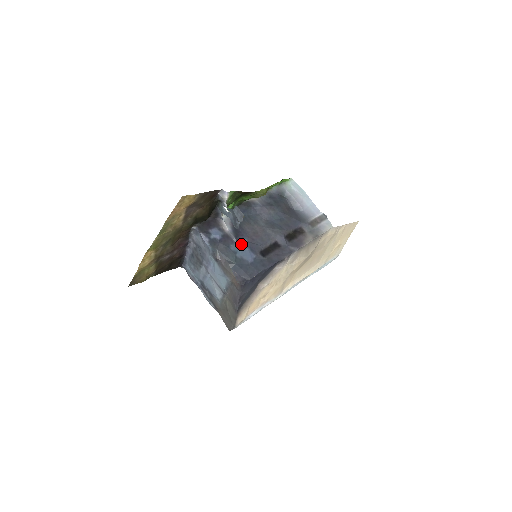
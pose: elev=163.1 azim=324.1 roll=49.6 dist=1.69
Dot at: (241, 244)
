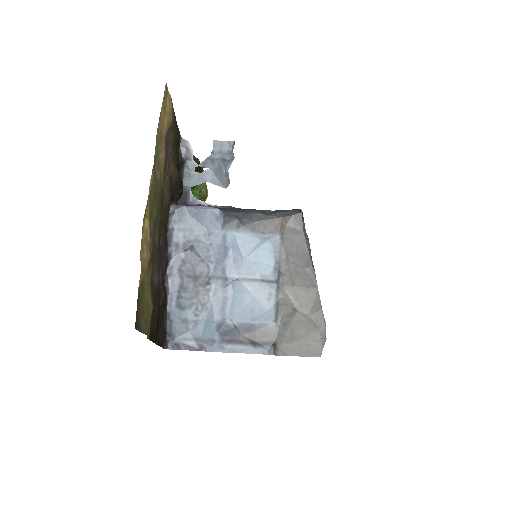
Dot at: occluded
